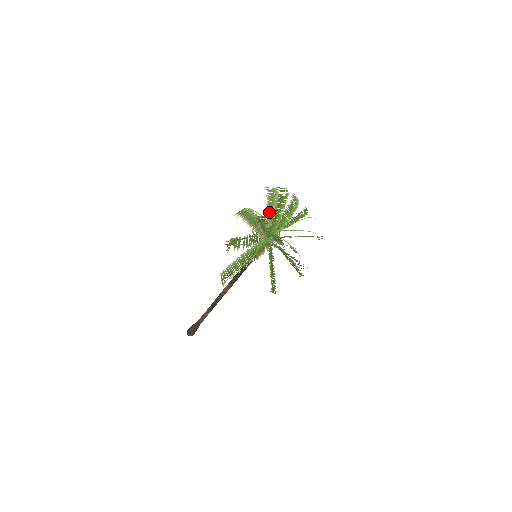
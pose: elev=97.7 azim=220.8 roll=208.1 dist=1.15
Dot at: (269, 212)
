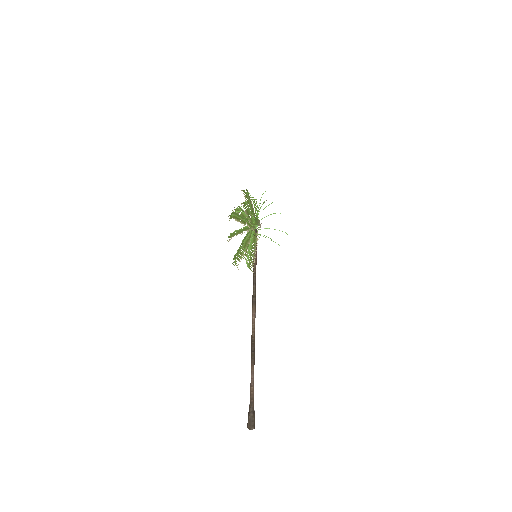
Dot at: occluded
